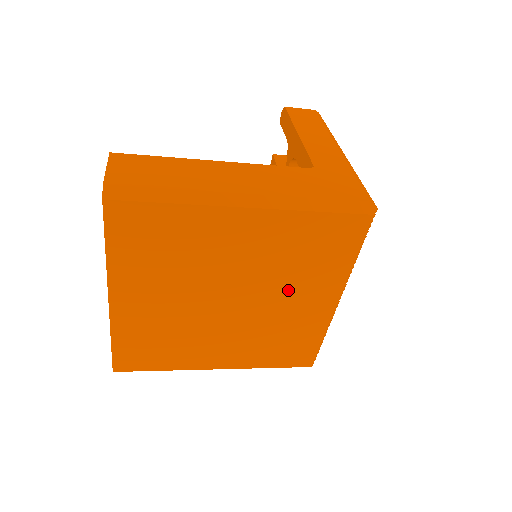
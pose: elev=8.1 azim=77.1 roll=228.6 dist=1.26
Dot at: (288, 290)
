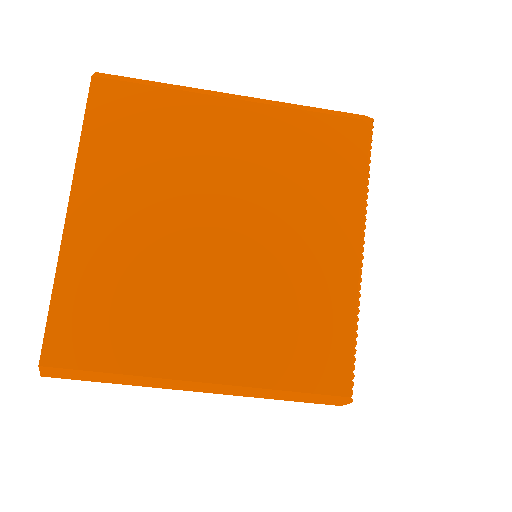
Dot at: (291, 222)
